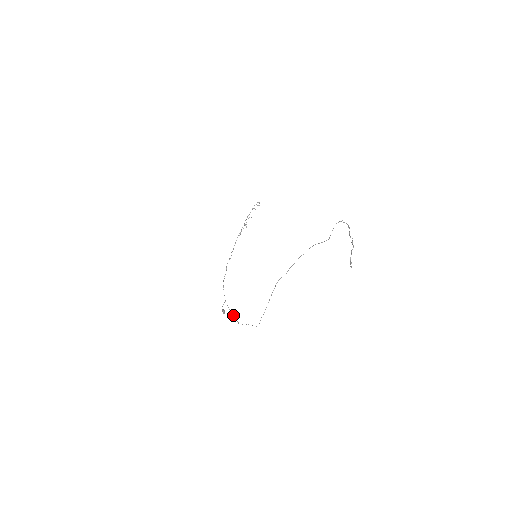
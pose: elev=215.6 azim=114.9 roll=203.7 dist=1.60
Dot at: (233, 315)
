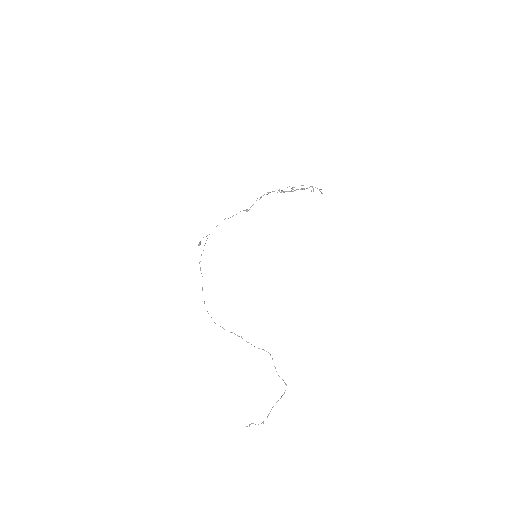
Dot at: occluded
